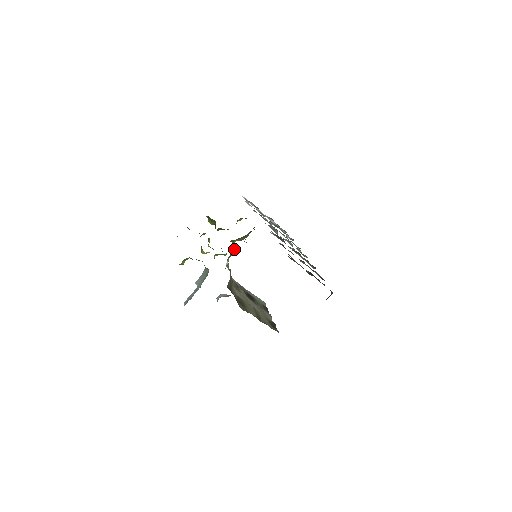
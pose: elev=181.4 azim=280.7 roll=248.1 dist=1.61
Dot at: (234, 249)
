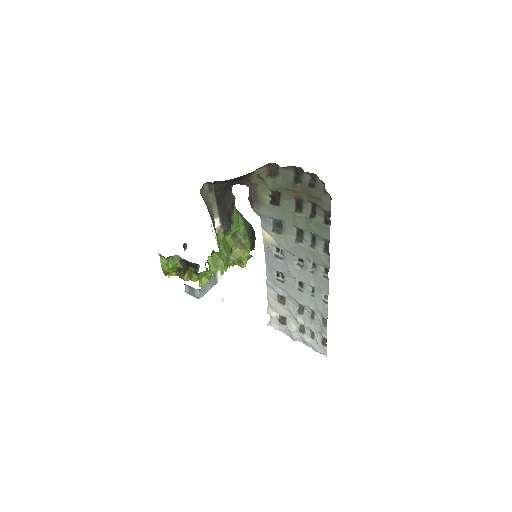
Dot at: (230, 253)
